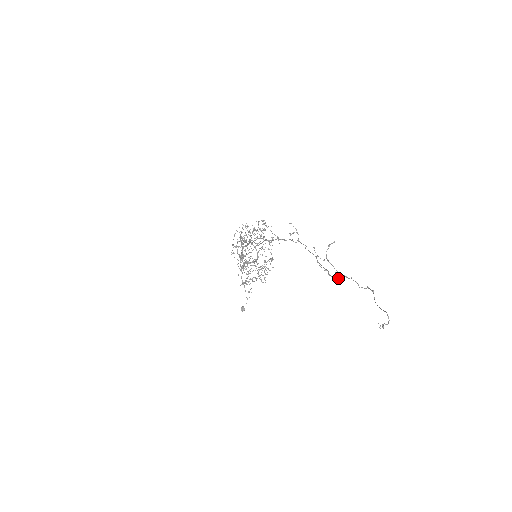
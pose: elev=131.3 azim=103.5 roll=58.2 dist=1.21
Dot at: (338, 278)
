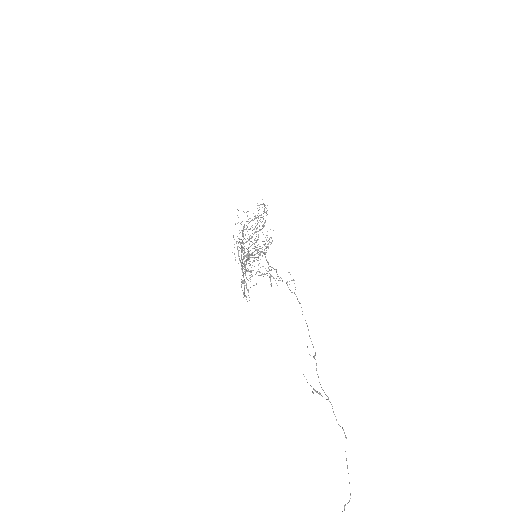
Dot at: (322, 389)
